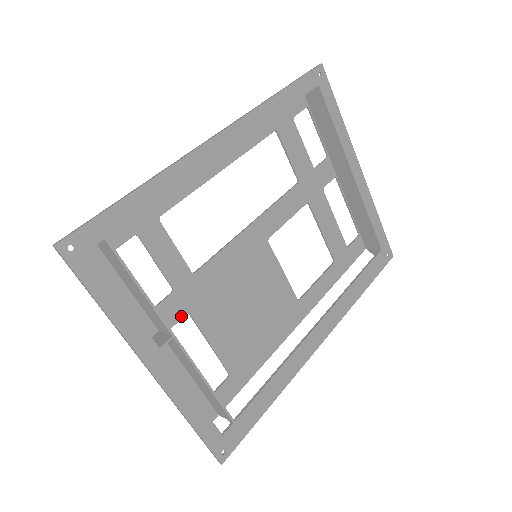
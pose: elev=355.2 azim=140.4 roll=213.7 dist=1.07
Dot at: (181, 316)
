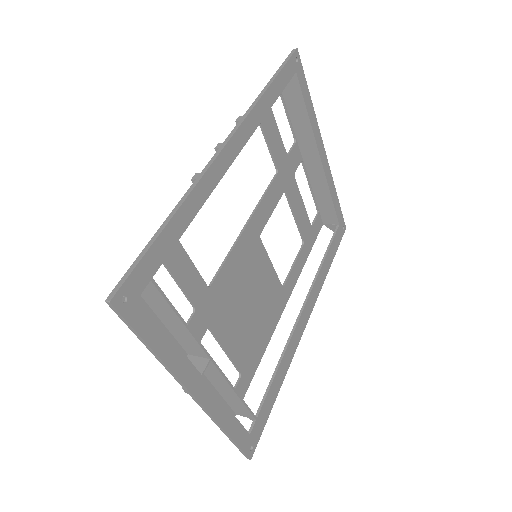
Dot at: (203, 333)
